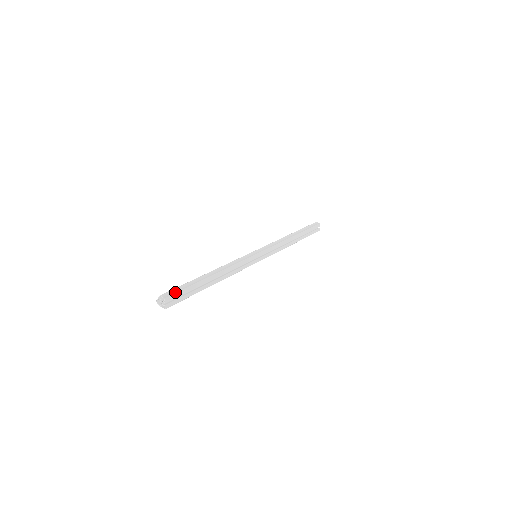
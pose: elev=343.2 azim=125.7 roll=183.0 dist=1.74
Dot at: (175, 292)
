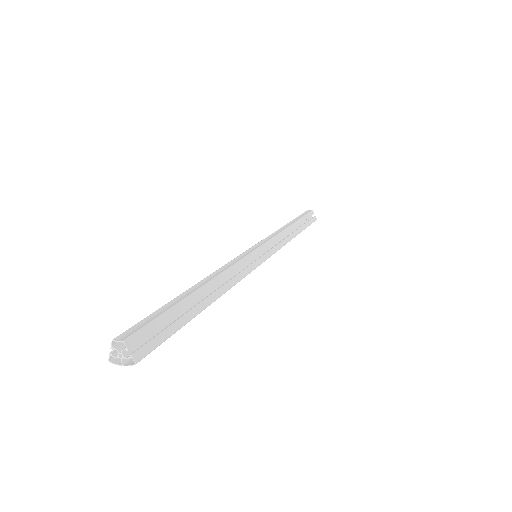
Dot at: (142, 325)
